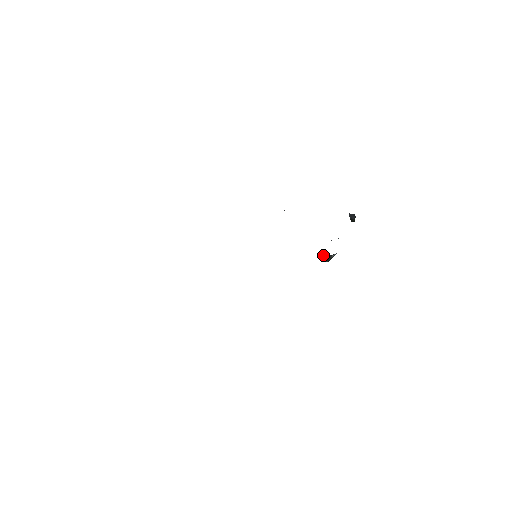
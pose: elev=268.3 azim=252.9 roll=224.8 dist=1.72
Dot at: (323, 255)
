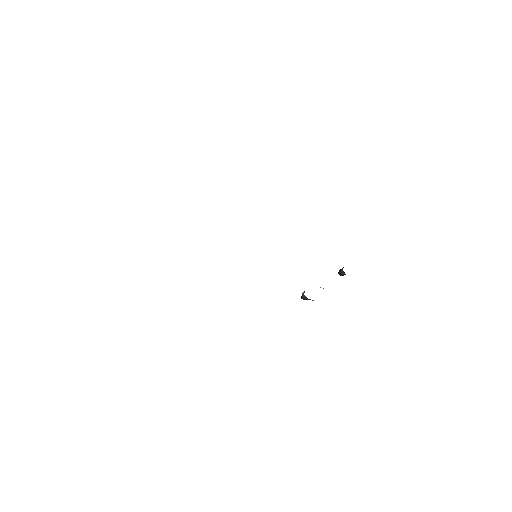
Dot at: occluded
